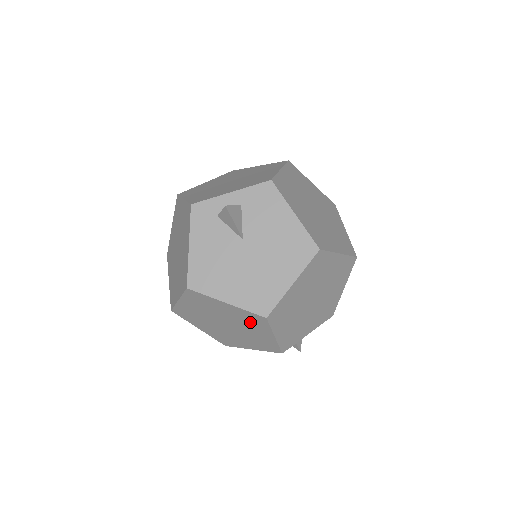
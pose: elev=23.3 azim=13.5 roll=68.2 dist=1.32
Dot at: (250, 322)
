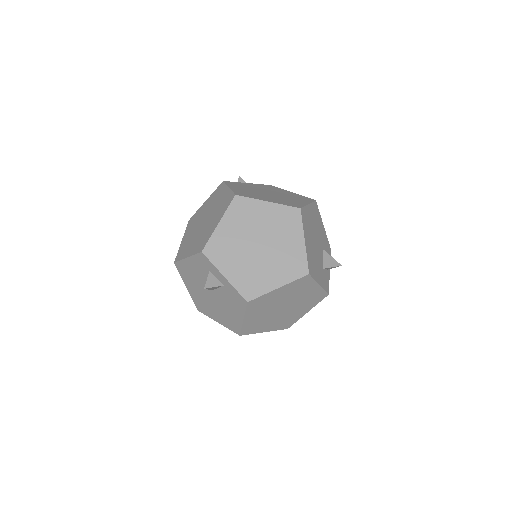
Dot at: occluded
